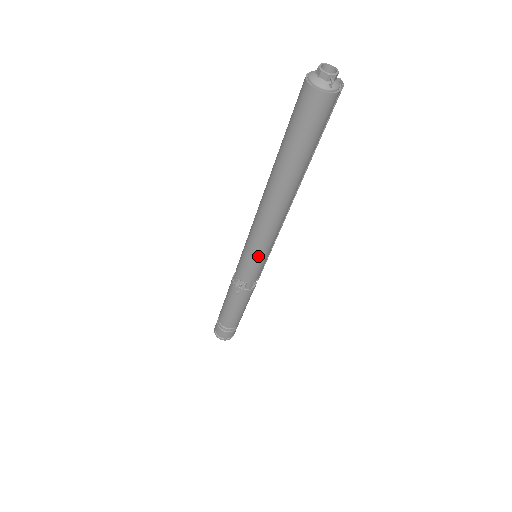
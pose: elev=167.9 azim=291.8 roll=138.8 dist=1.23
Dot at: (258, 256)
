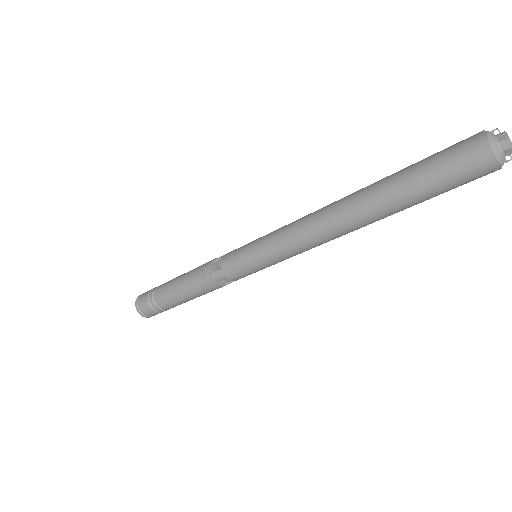
Dot at: (273, 264)
